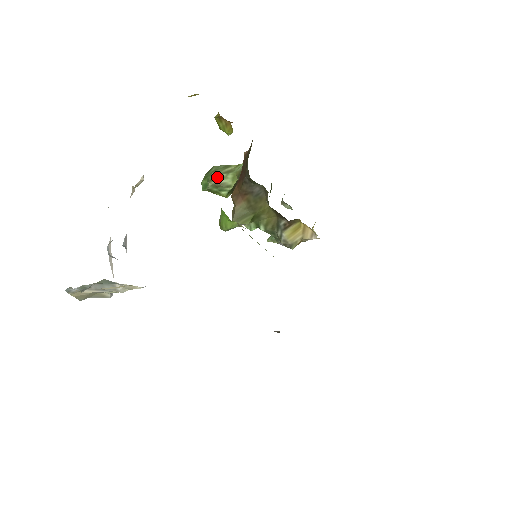
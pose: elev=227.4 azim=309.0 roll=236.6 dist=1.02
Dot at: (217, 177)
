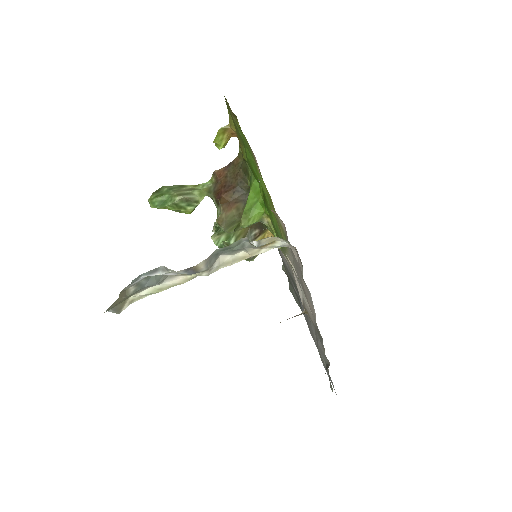
Dot at: (183, 192)
